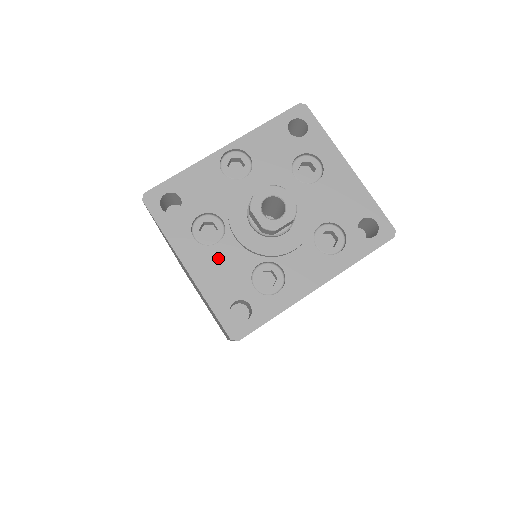
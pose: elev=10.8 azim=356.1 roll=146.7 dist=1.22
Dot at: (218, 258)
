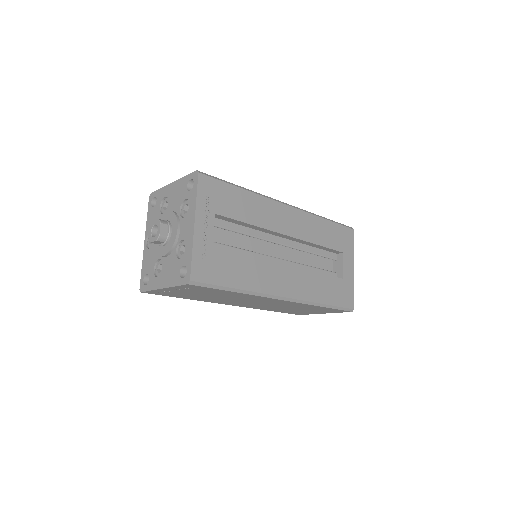
Dot at: (166, 270)
